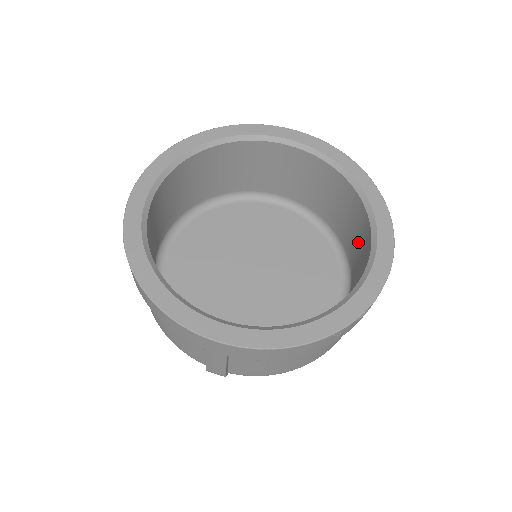
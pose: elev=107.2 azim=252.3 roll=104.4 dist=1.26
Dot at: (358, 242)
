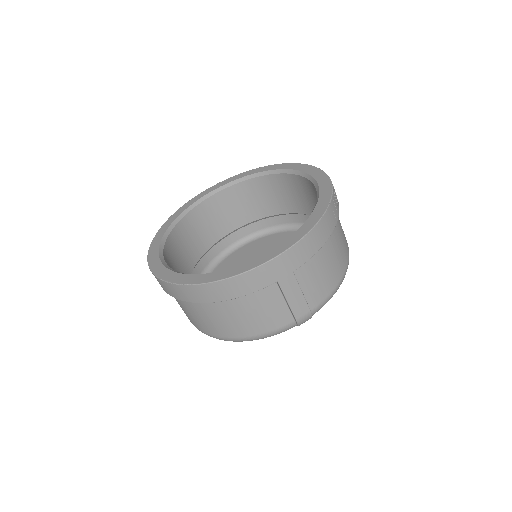
Dot at: (298, 197)
